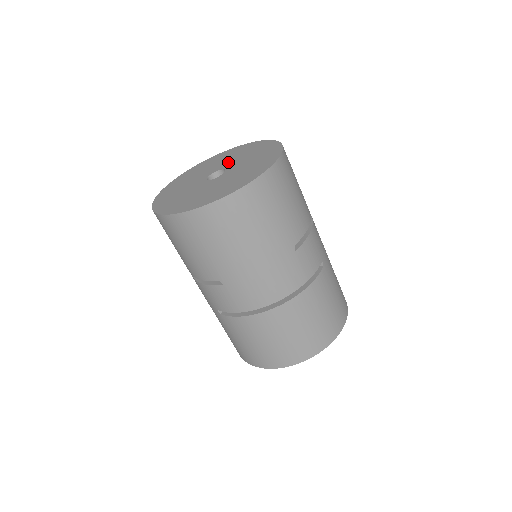
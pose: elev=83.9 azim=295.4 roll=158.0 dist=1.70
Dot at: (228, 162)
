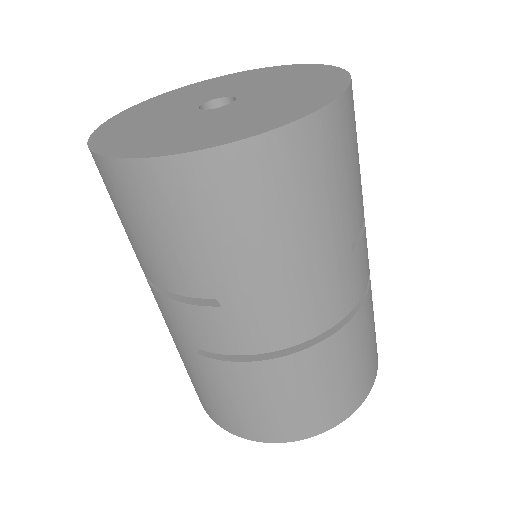
Dot at: (233, 88)
